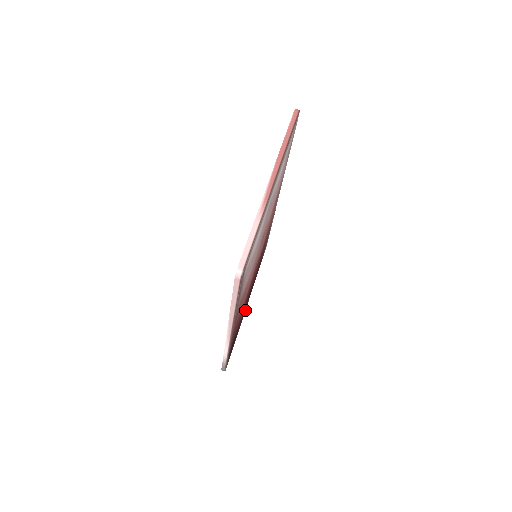
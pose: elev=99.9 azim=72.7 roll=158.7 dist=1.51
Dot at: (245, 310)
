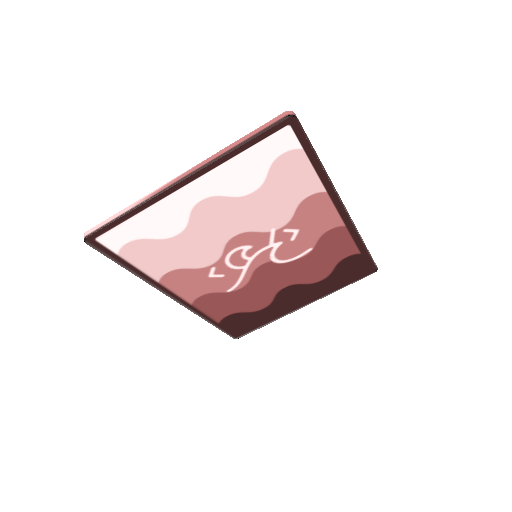
Dot at: (297, 309)
